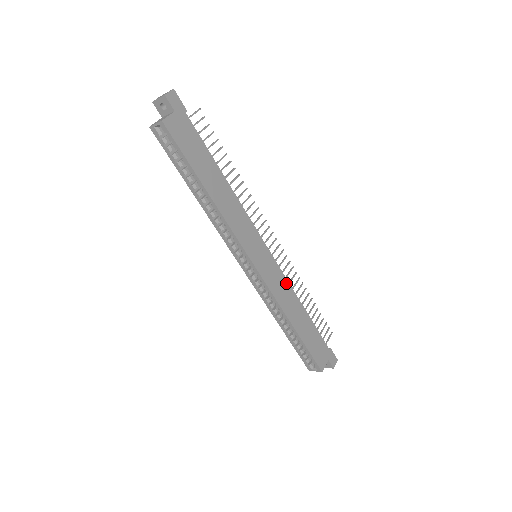
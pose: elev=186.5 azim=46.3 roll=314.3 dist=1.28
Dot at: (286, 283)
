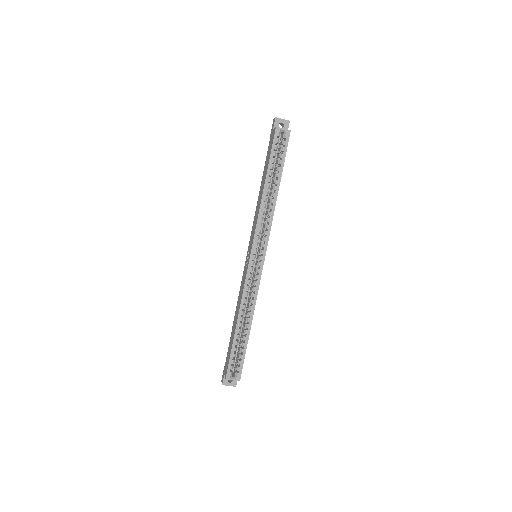
Dot at: occluded
